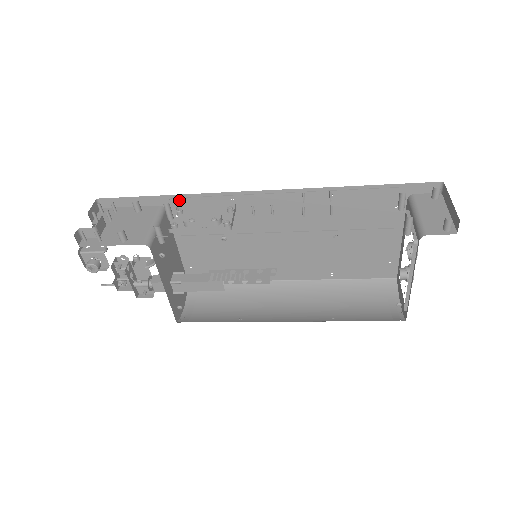
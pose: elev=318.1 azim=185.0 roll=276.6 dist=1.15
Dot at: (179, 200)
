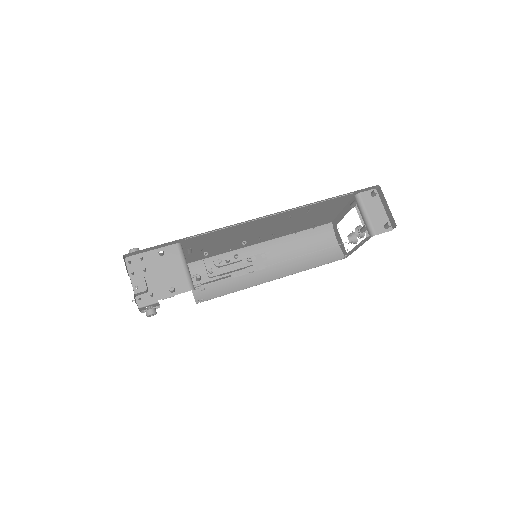
Dot at: (194, 237)
